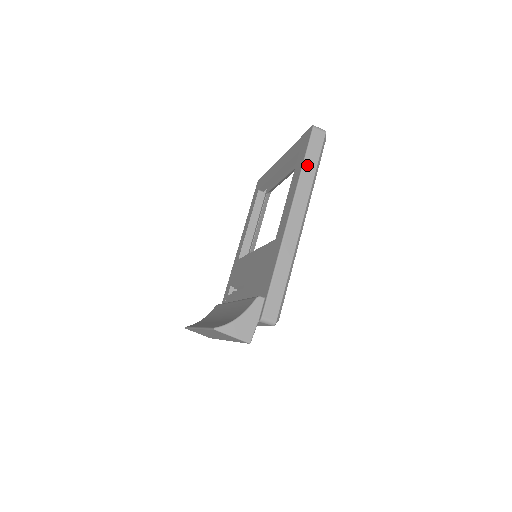
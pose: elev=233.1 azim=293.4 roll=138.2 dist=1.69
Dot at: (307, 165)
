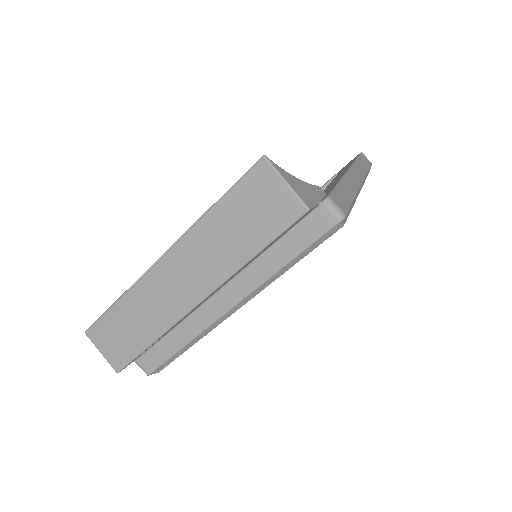
Dot at: (361, 161)
